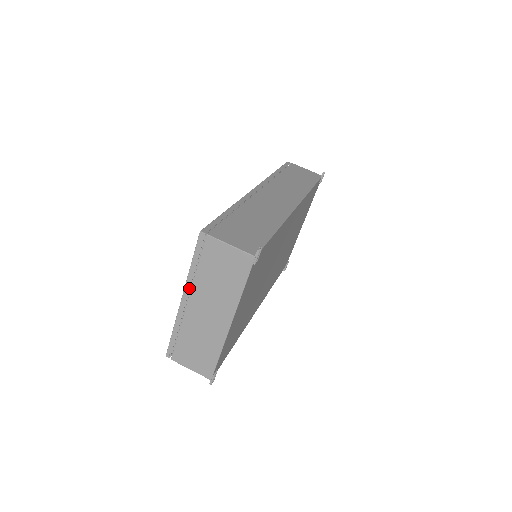
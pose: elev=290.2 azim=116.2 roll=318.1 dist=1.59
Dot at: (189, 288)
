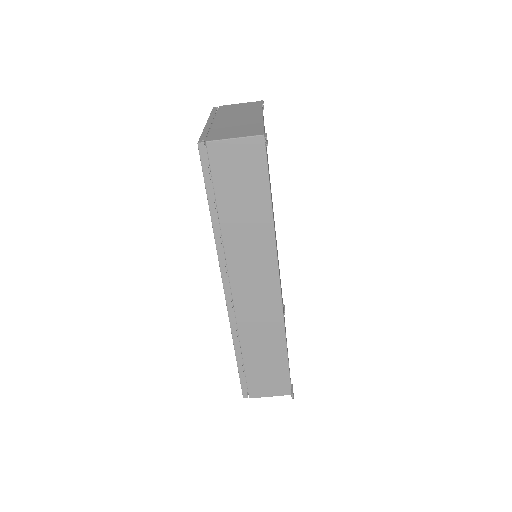
Dot at: occluded
